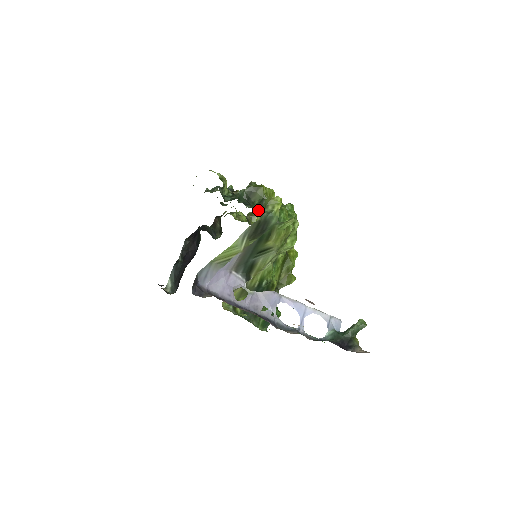
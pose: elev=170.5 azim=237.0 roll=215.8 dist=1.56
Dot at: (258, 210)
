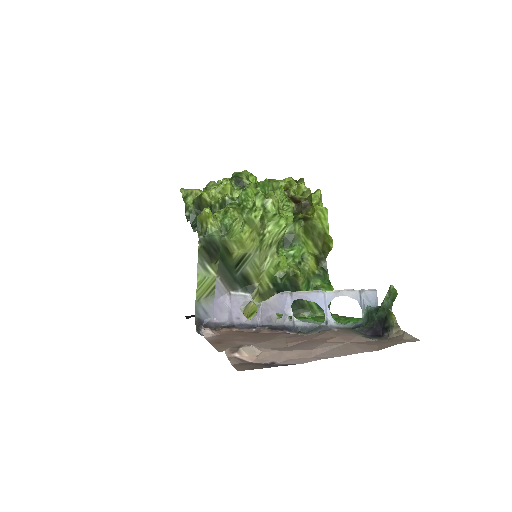
Dot at: occluded
